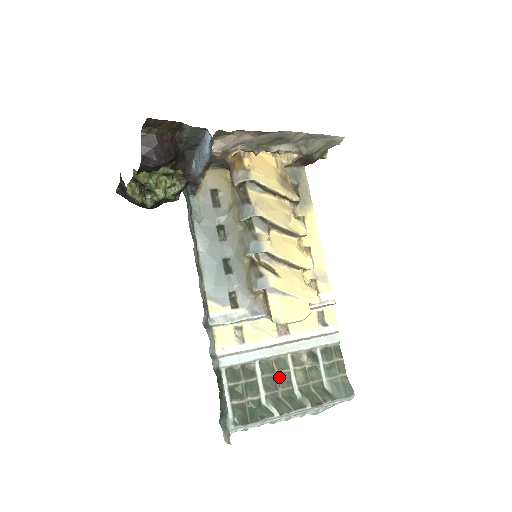
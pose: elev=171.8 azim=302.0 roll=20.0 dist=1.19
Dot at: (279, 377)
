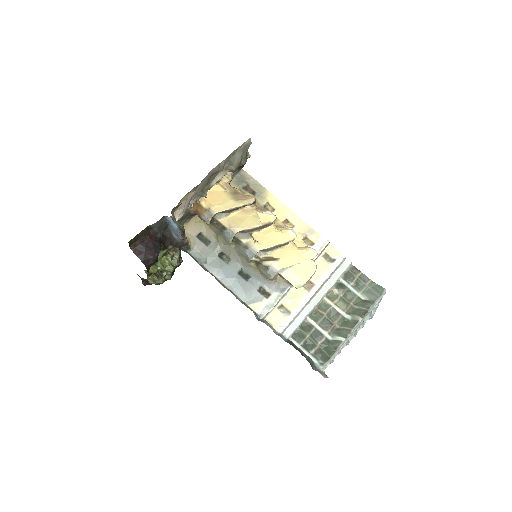
Dot at: (328, 316)
